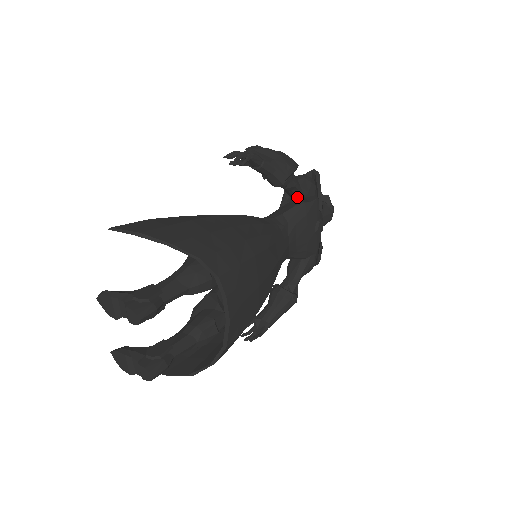
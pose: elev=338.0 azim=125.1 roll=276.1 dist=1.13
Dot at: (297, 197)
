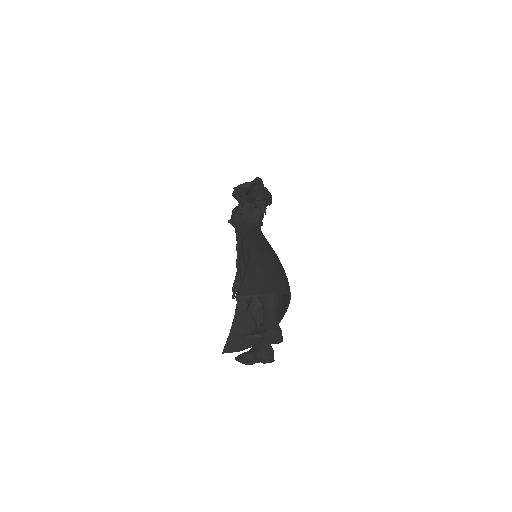
Dot at: occluded
